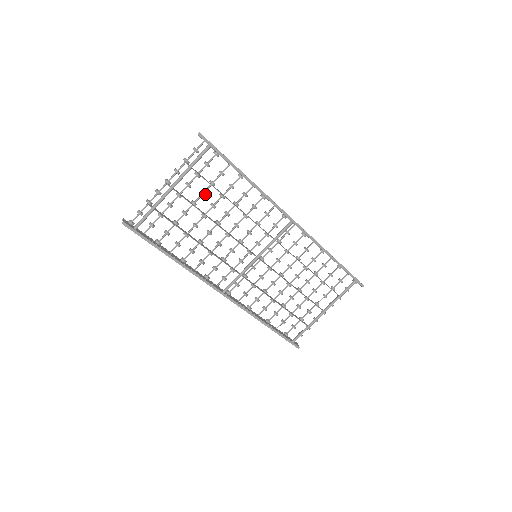
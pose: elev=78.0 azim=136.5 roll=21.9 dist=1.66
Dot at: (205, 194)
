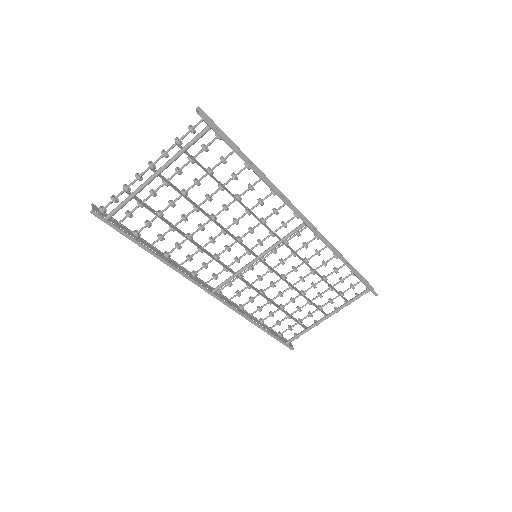
Dot at: (200, 183)
